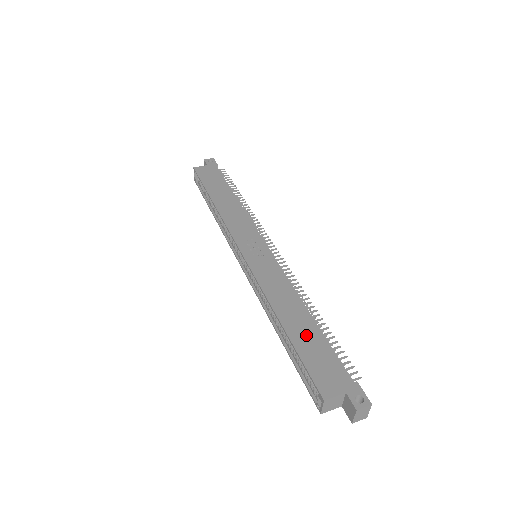
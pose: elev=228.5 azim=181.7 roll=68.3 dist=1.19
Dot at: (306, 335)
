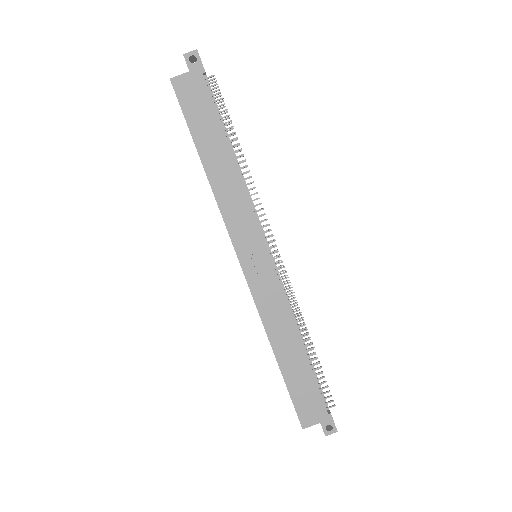
Dot at: (296, 371)
